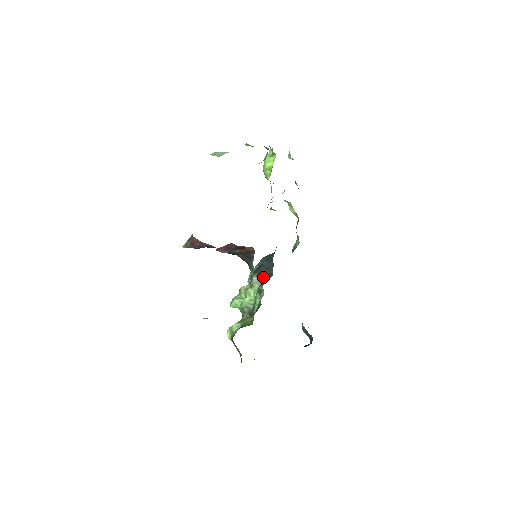
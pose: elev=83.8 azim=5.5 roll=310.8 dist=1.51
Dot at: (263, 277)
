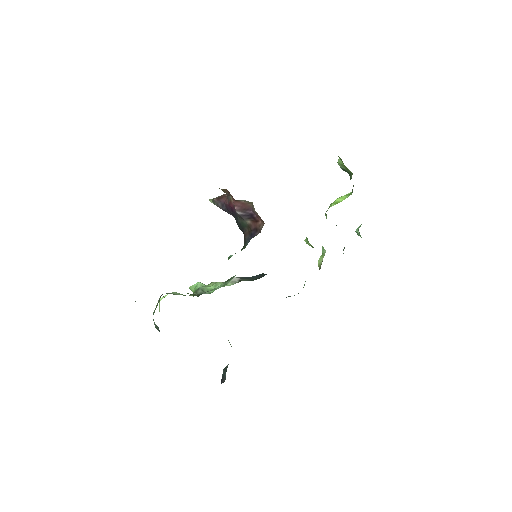
Dot at: (243, 279)
